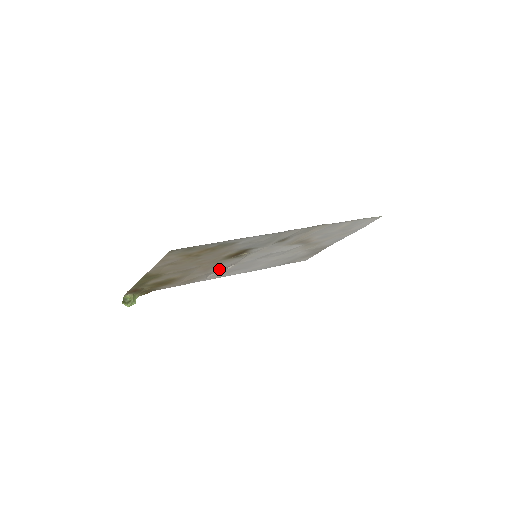
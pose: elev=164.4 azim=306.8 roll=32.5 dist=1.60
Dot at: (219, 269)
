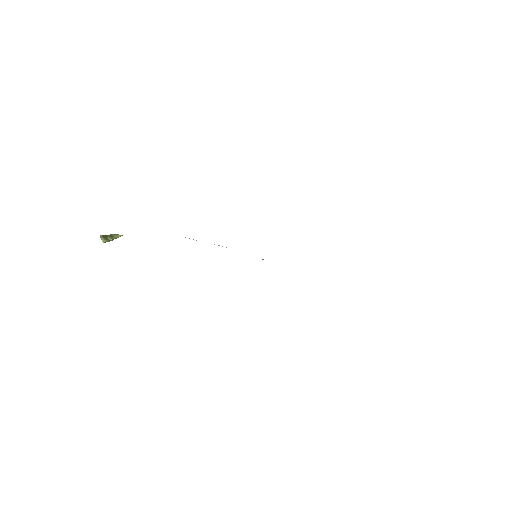
Dot at: occluded
